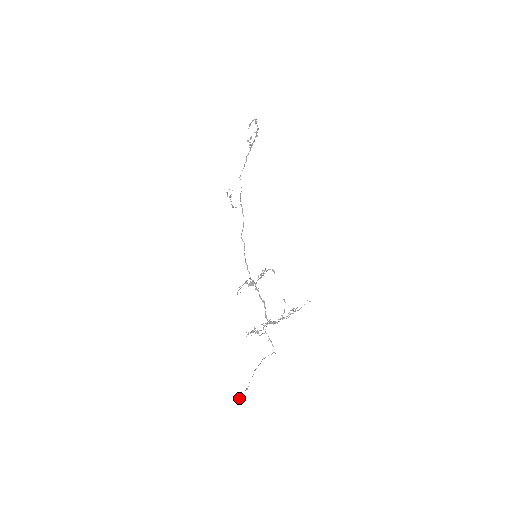
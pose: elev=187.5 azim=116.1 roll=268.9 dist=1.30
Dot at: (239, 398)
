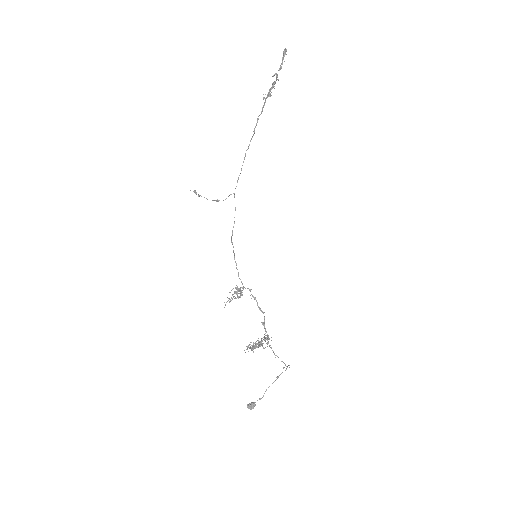
Dot at: (249, 408)
